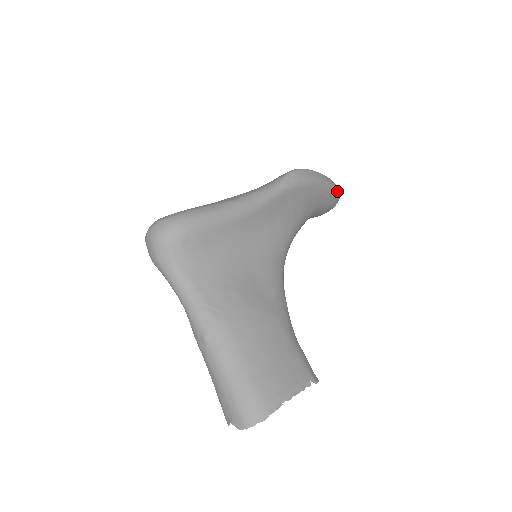
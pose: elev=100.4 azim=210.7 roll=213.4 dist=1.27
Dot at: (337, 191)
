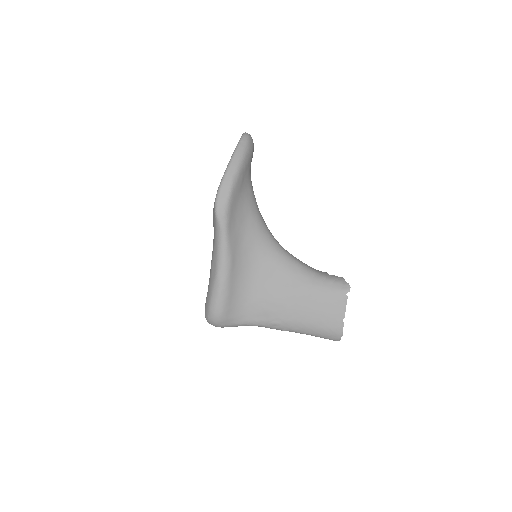
Dot at: (245, 151)
